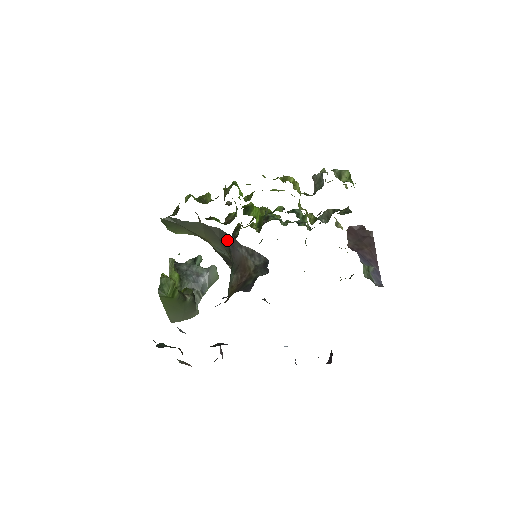
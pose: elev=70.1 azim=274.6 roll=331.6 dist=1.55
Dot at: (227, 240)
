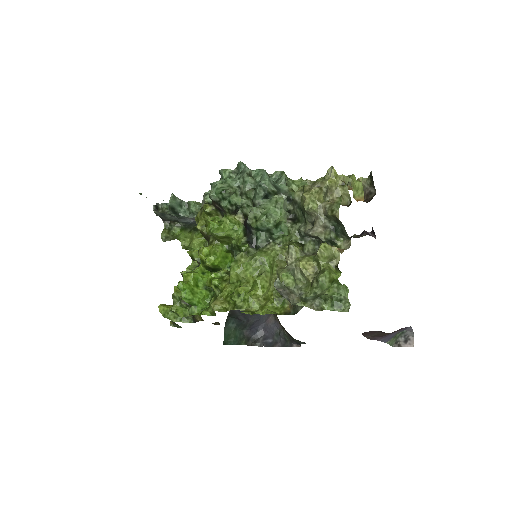
Dot at: occluded
